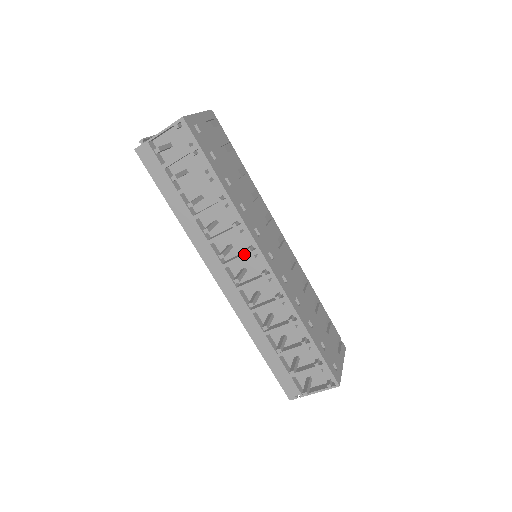
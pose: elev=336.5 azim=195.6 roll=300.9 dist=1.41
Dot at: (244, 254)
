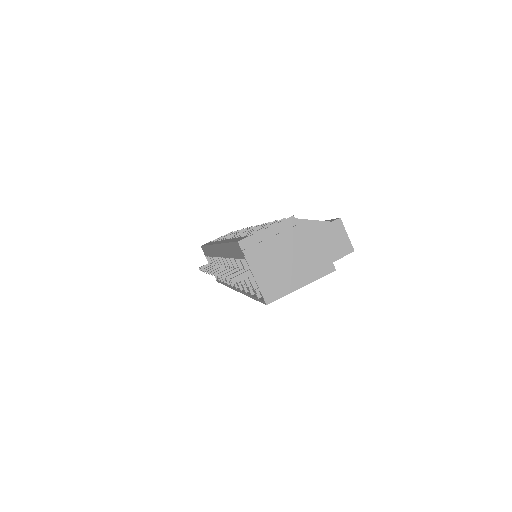
Dot at: occluded
